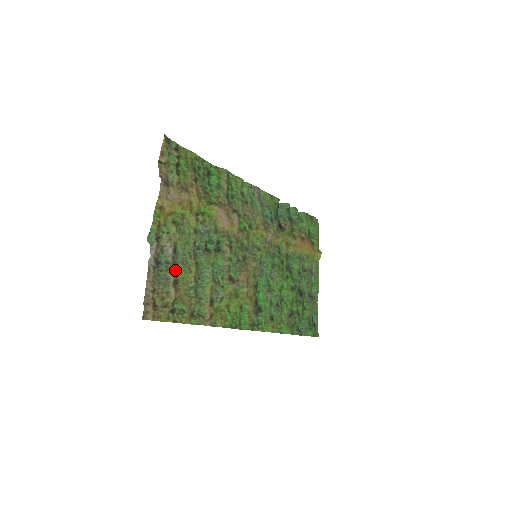
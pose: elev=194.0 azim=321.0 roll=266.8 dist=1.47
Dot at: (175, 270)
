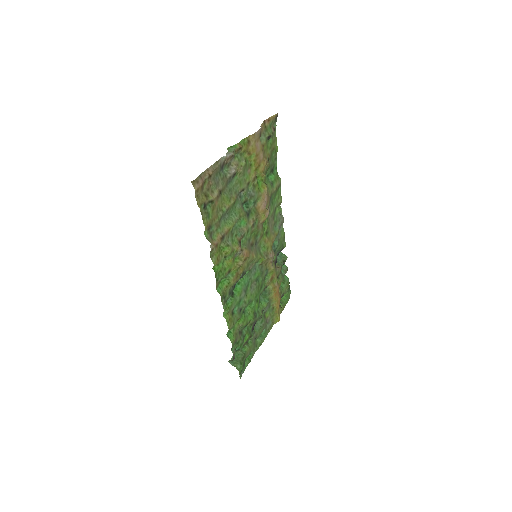
Dot at: (225, 186)
